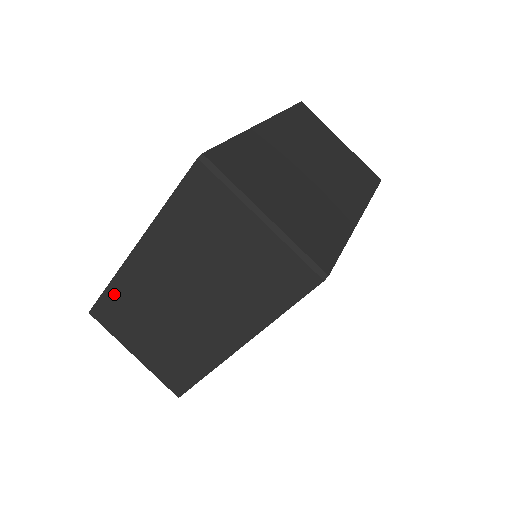
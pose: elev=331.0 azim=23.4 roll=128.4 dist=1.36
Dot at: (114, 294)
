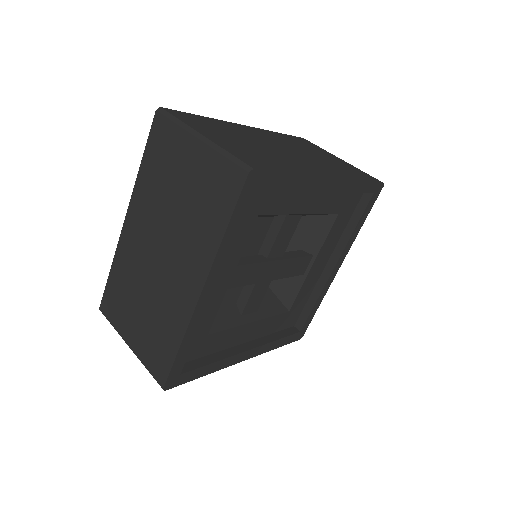
Dot at: (114, 277)
